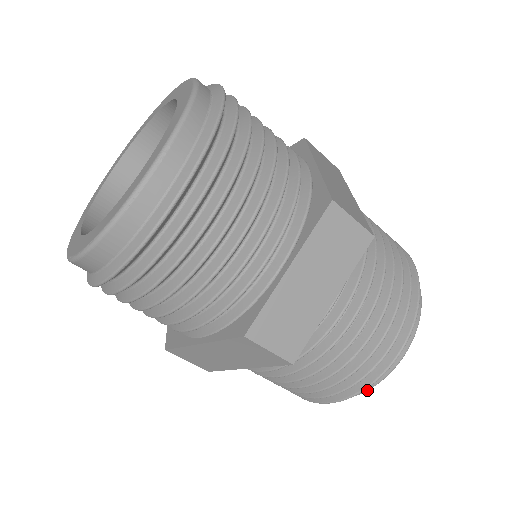
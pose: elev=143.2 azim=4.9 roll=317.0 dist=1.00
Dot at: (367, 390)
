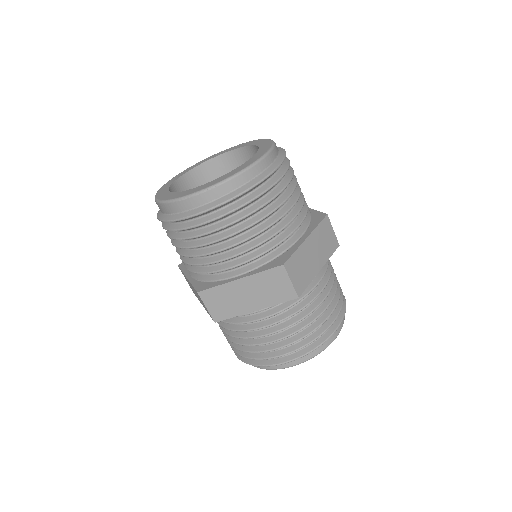
Dot at: (258, 367)
